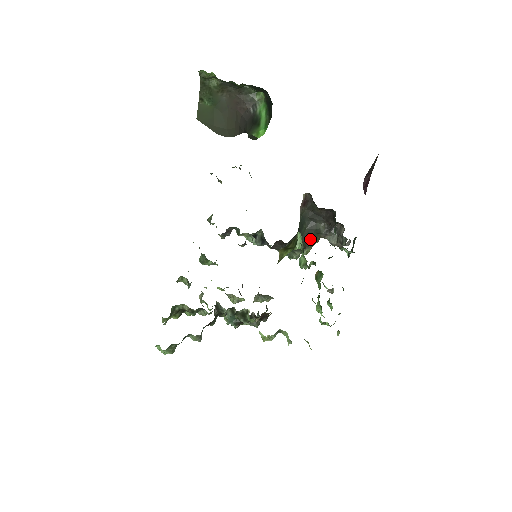
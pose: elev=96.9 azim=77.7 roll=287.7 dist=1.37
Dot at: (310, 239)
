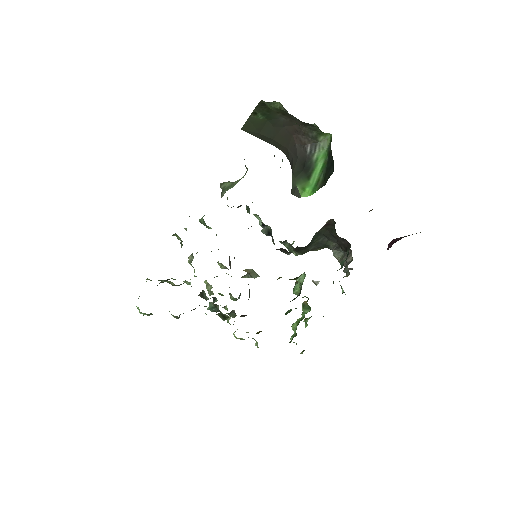
Dot at: (316, 248)
